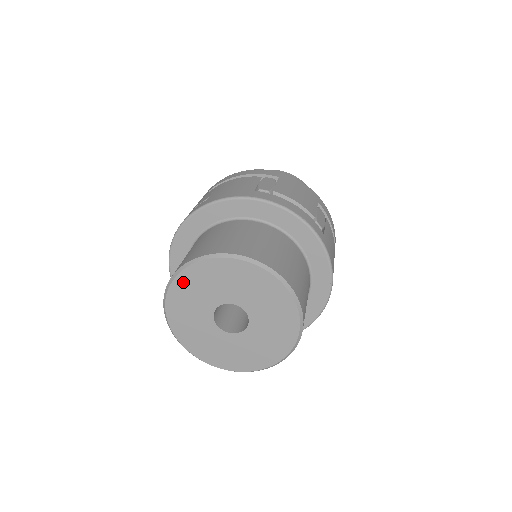
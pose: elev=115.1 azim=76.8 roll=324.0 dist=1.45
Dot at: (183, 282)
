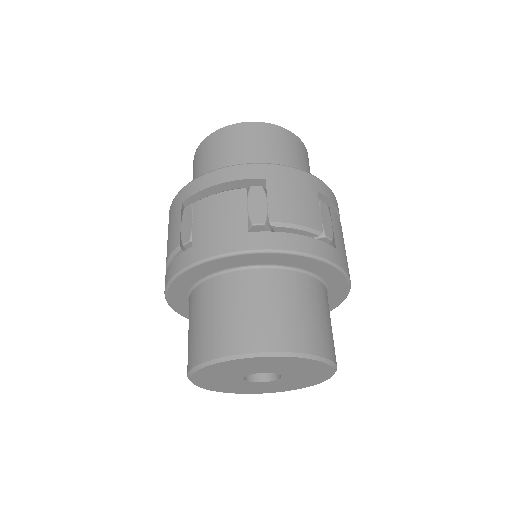
Dot at: (206, 372)
